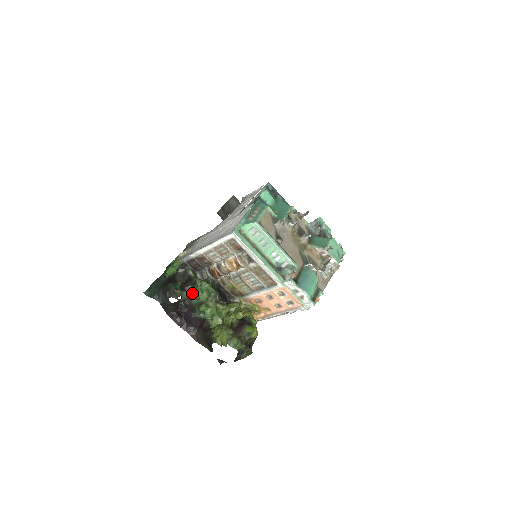
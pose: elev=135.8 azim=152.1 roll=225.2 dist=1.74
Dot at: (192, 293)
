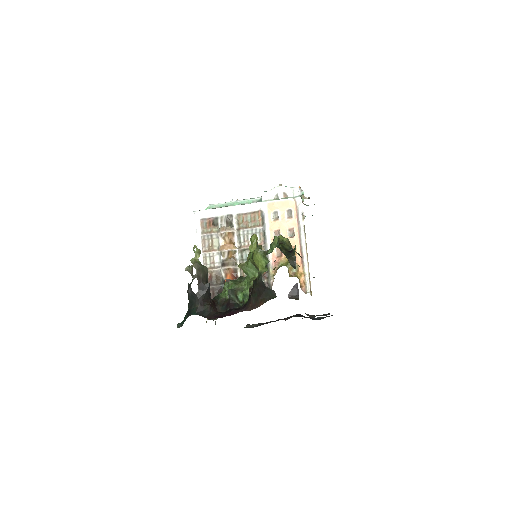
Dot at: (193, 248)
